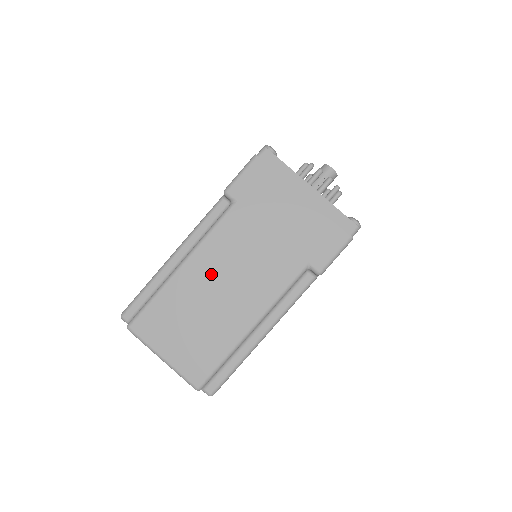
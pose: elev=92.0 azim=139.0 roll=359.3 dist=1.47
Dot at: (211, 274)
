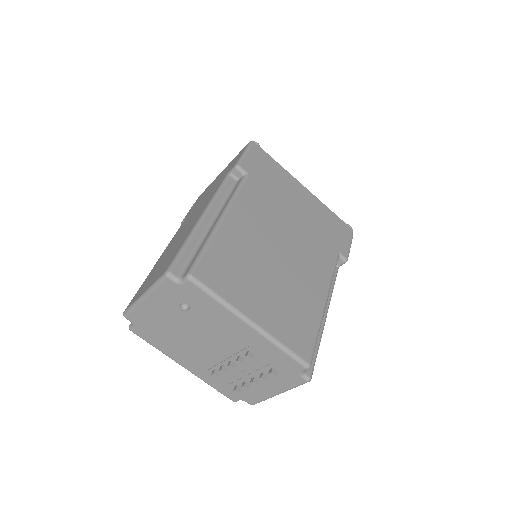
Dot at: (174, 241)
